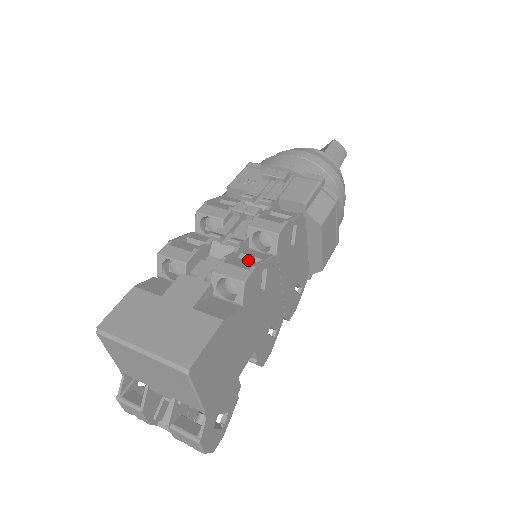
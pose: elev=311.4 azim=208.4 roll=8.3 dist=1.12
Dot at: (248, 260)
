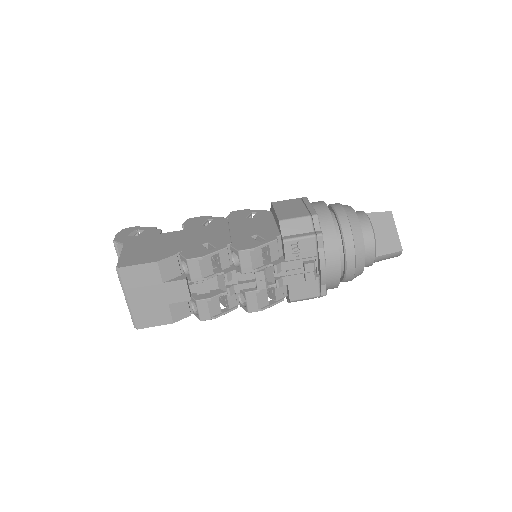
Dot at: (225, 297)
